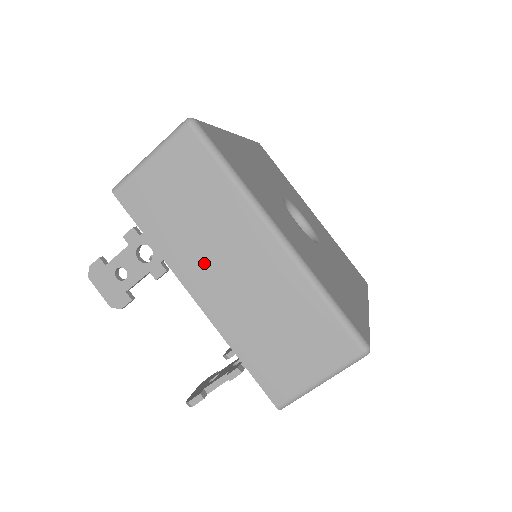
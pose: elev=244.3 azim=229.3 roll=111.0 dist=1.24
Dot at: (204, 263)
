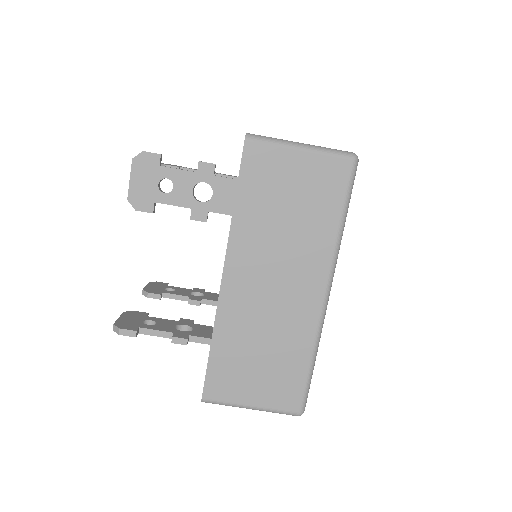
Dot at: (258, 260)
